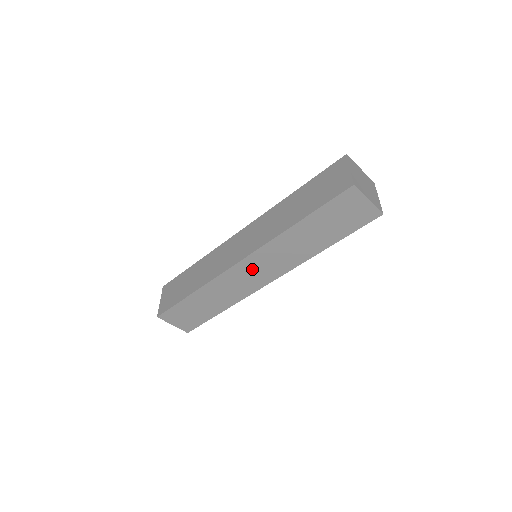
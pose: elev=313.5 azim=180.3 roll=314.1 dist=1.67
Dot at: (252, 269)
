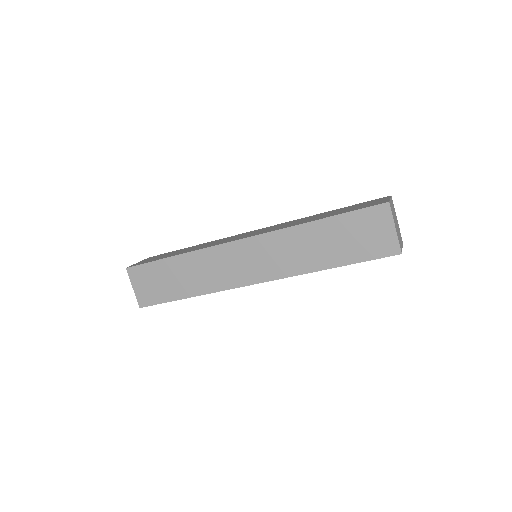
Dot at: occluded
